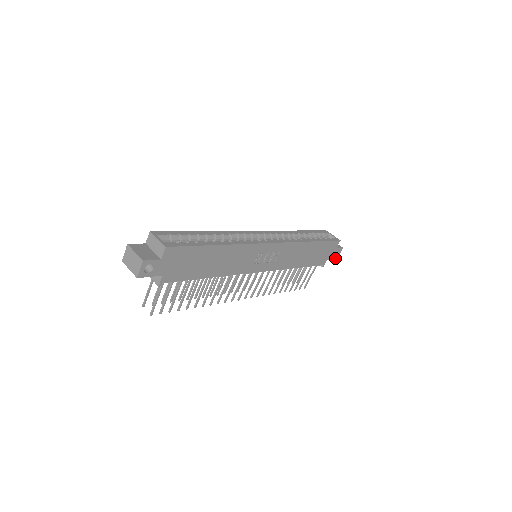
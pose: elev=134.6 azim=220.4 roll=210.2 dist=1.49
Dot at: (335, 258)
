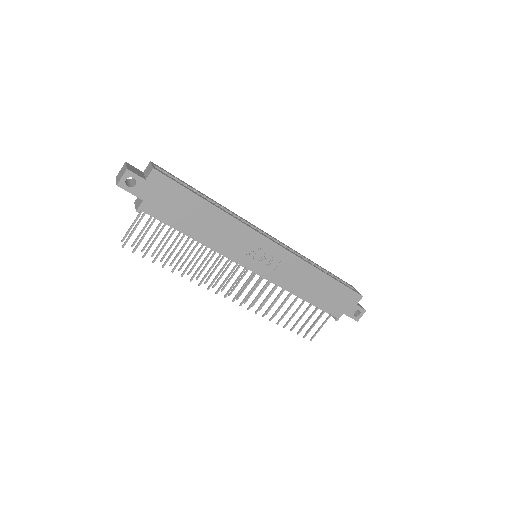
Dot at: (354, 319)
